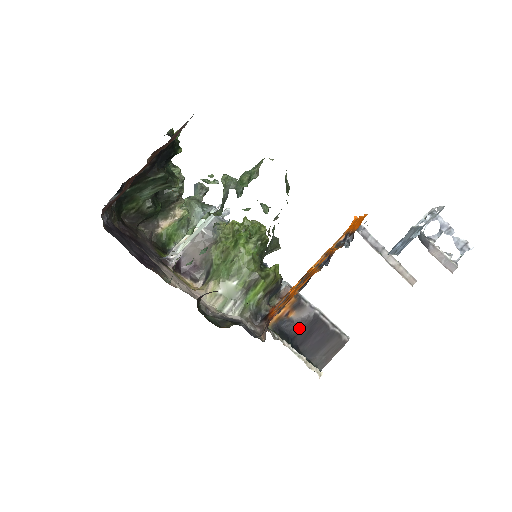
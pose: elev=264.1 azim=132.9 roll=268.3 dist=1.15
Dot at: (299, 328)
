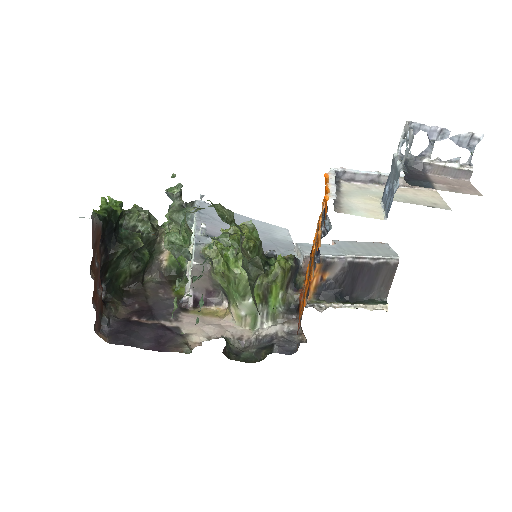
Dot at: (341, 282)
